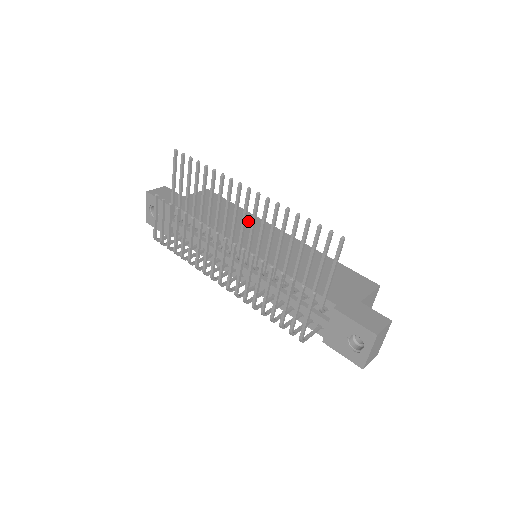
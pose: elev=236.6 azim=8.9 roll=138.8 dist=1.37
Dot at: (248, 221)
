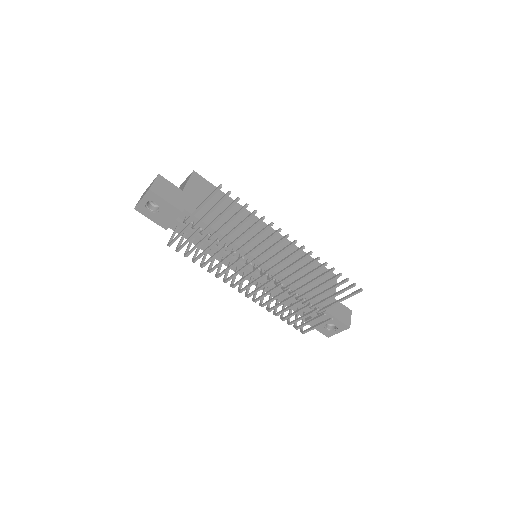
Dot at: occluded
